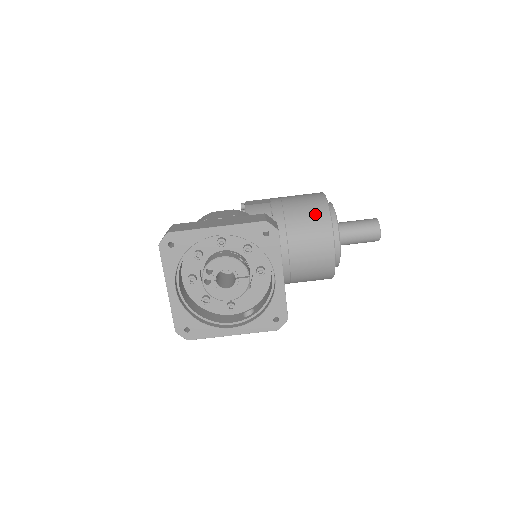
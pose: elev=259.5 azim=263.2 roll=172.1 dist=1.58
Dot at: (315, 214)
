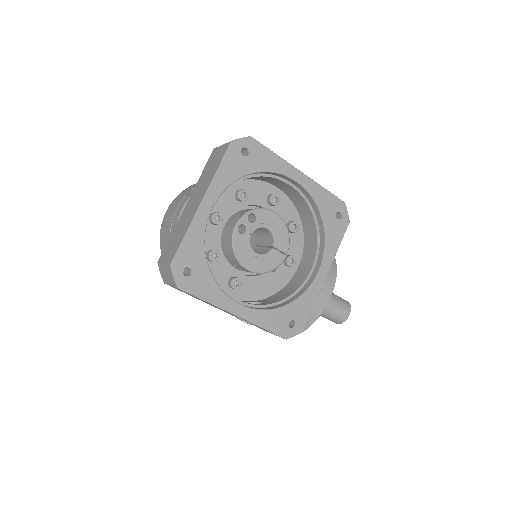
Dot at: occluded
